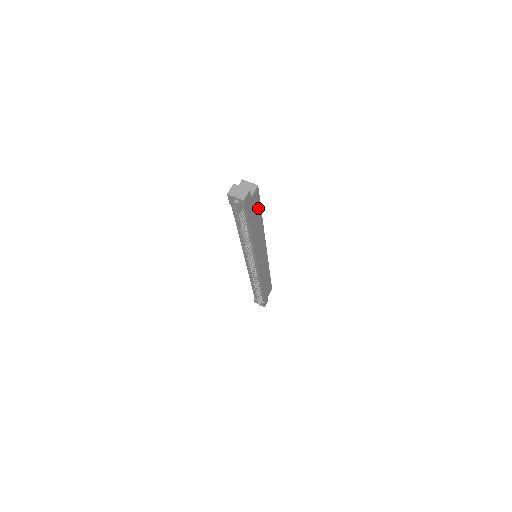
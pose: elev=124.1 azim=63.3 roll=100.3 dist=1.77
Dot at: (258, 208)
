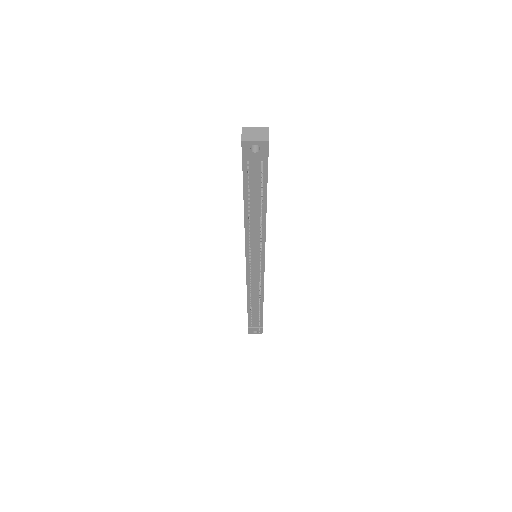
Dot at: occluded
